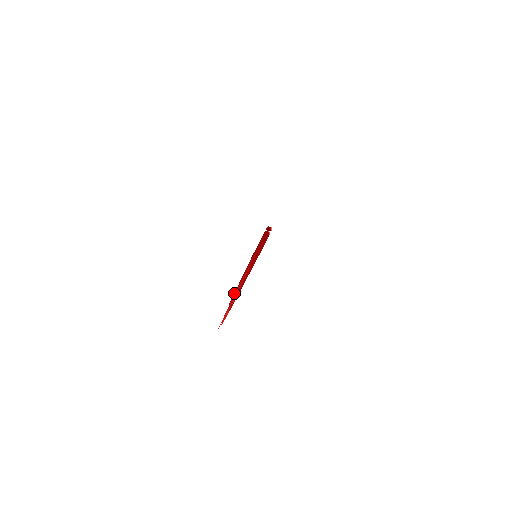
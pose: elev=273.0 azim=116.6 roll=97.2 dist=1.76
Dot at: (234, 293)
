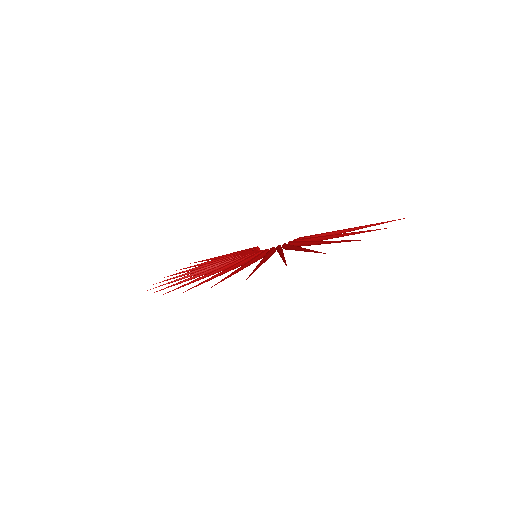
Dot at: occluded
